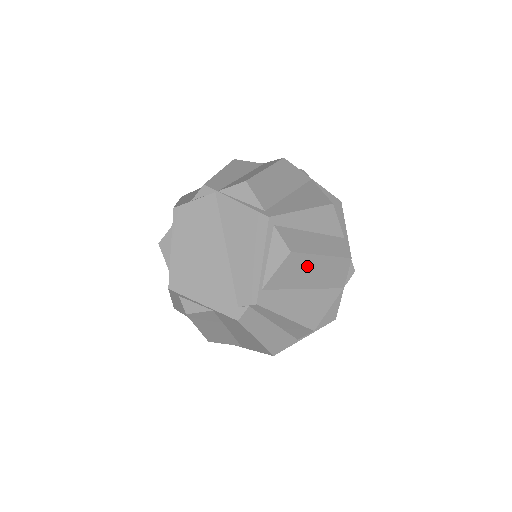
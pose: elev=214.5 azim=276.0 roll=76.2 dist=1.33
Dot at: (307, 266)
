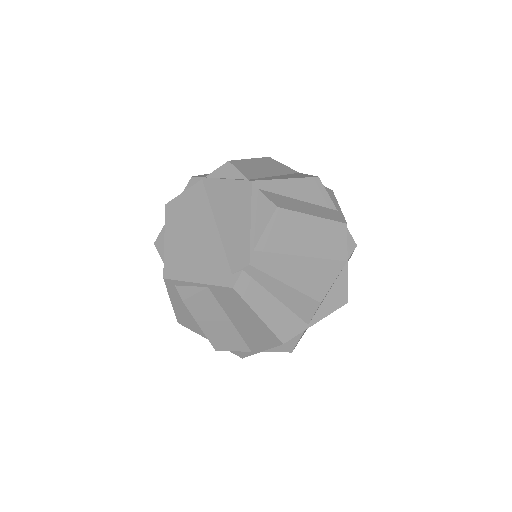
Dot at: (299, 227)
